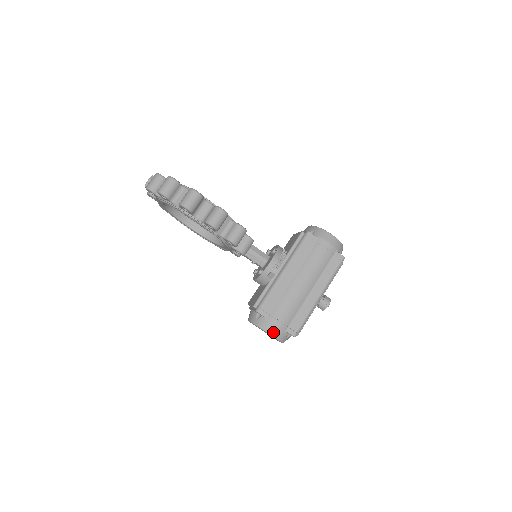
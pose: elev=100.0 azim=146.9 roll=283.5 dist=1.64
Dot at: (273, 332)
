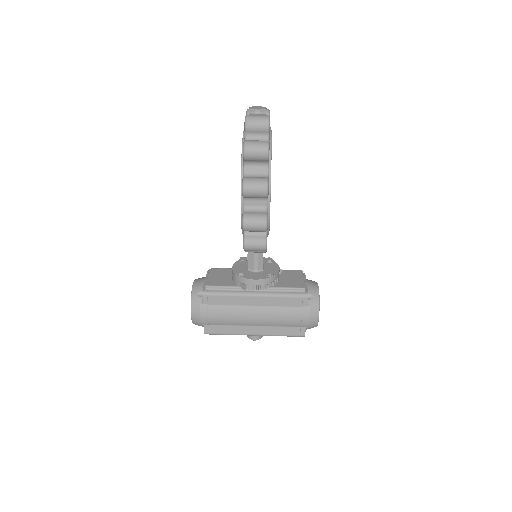
Dot at: (195, 316)
